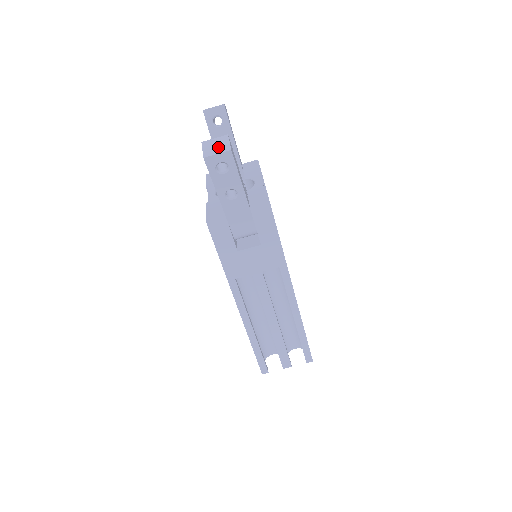
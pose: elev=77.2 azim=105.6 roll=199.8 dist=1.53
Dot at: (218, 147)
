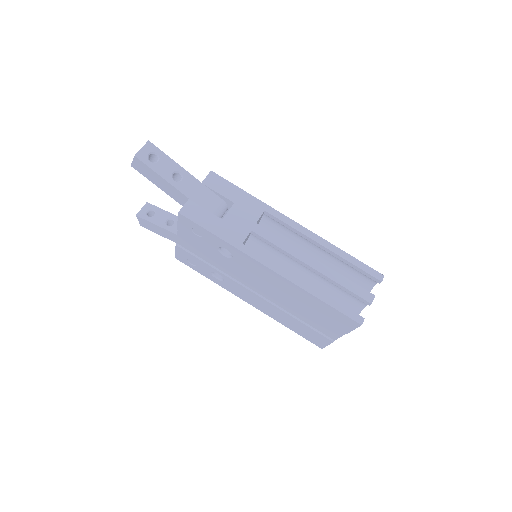
Dot at: occluded
